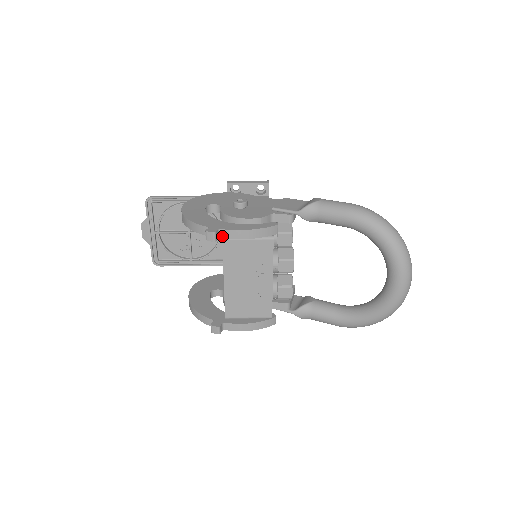
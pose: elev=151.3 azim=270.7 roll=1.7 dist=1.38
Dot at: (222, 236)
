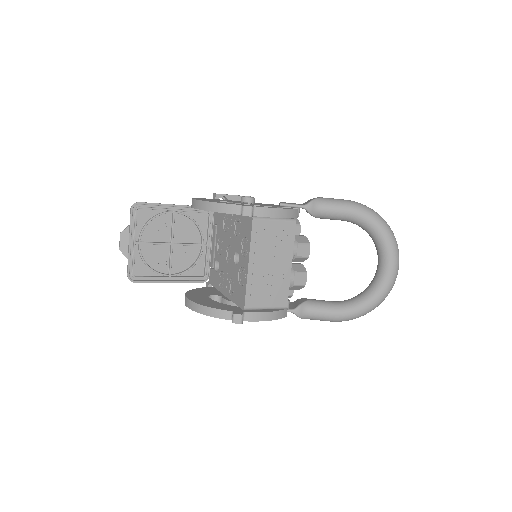
Dot at: (255, 214)
